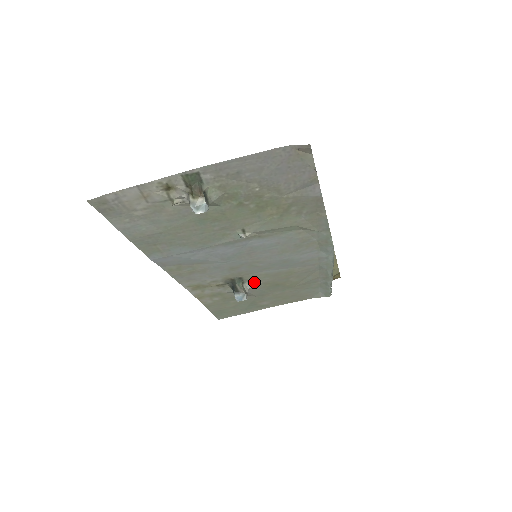
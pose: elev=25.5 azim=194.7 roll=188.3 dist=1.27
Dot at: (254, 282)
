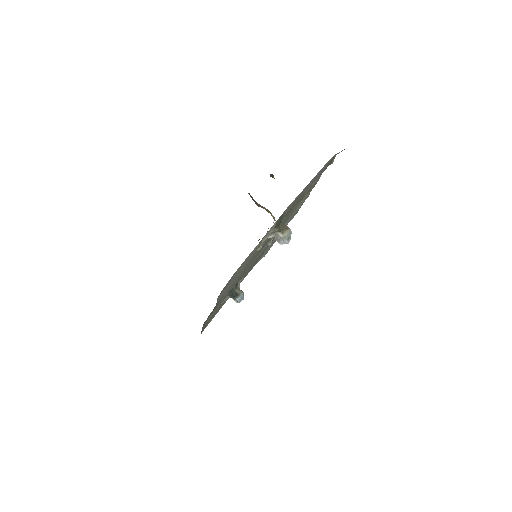
Dot at: (241, 280)
